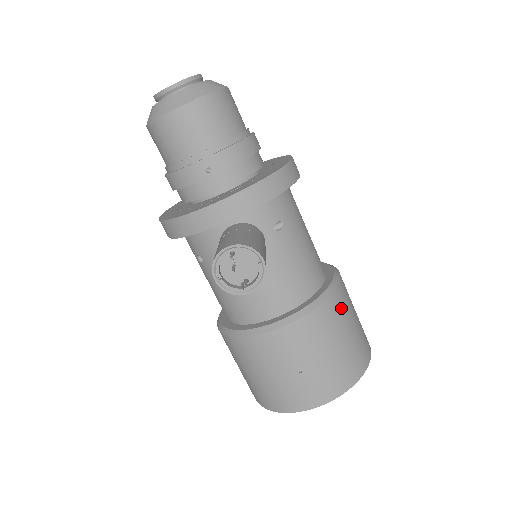
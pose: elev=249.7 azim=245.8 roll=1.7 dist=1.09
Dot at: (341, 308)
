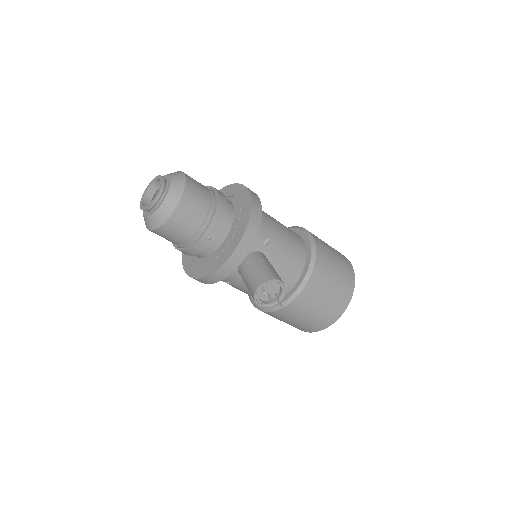
Dot at: (325, 258)
